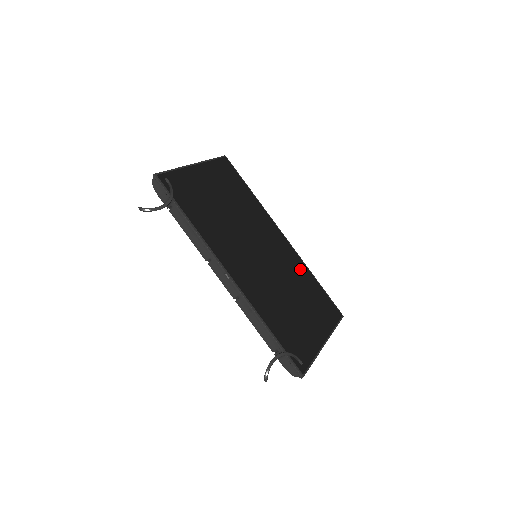
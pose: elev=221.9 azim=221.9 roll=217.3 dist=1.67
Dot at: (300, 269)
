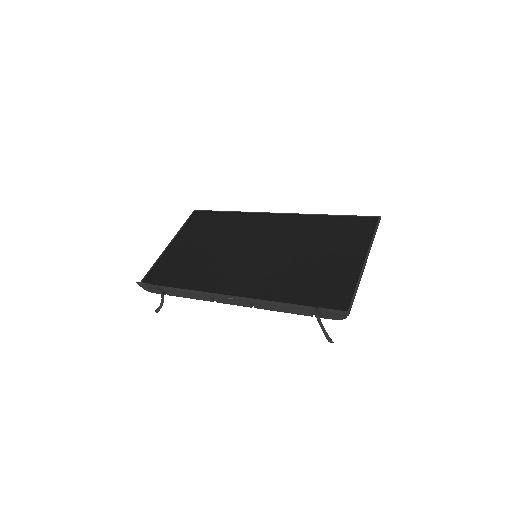
Dot at: (307, 224)
